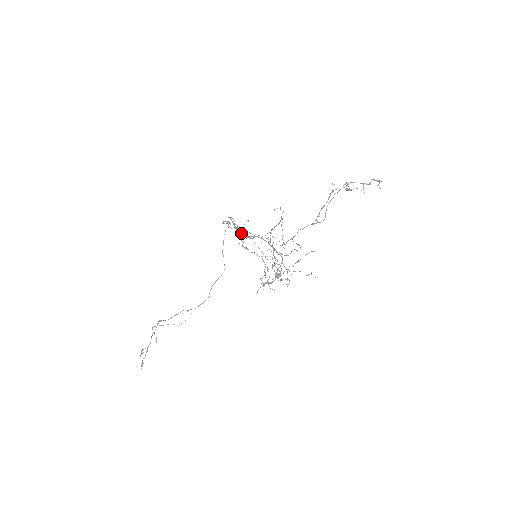
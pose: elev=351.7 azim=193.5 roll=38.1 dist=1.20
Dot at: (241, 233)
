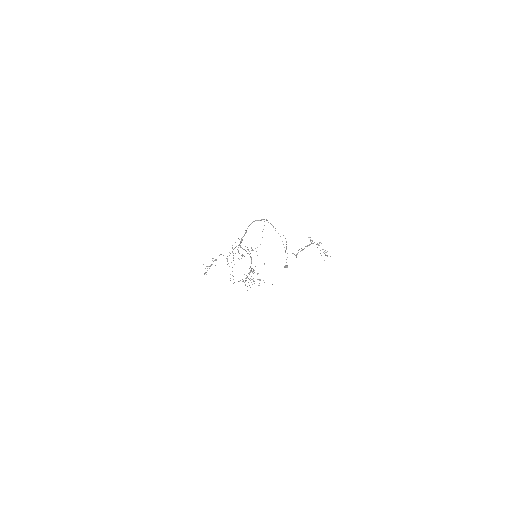
Dot at: occluded
